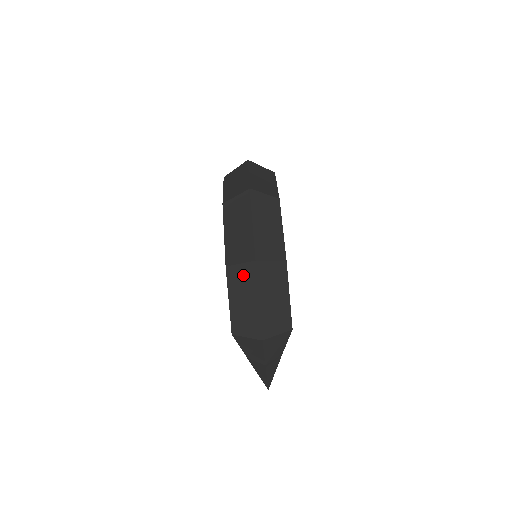
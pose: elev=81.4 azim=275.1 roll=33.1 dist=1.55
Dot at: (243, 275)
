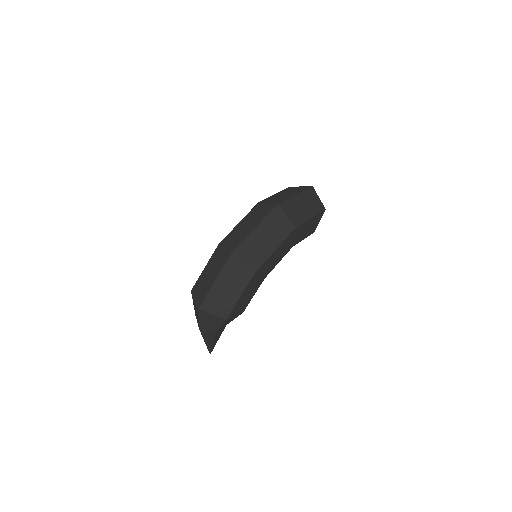
Dot at: (221, 257)
